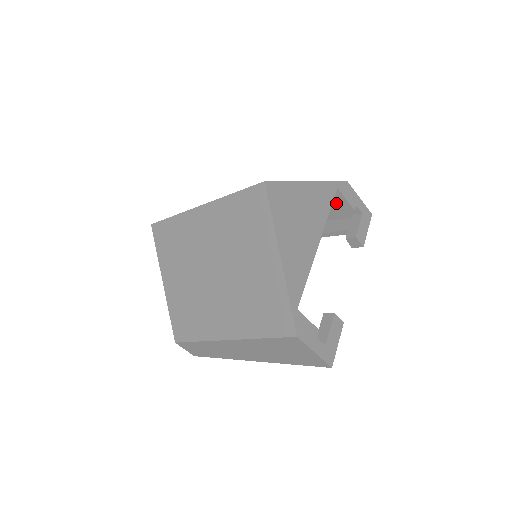
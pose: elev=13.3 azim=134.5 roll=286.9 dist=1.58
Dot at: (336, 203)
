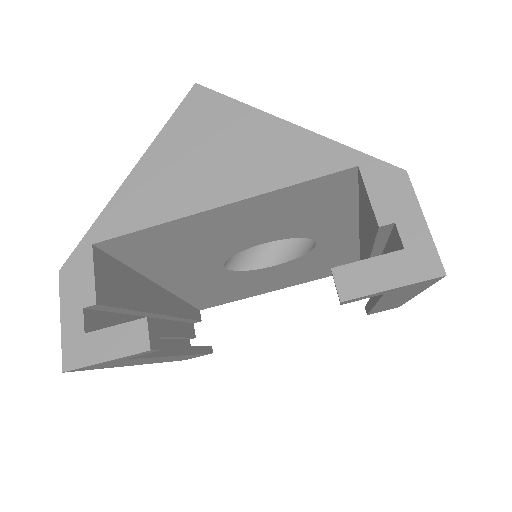
Dot at: (369, 209)
